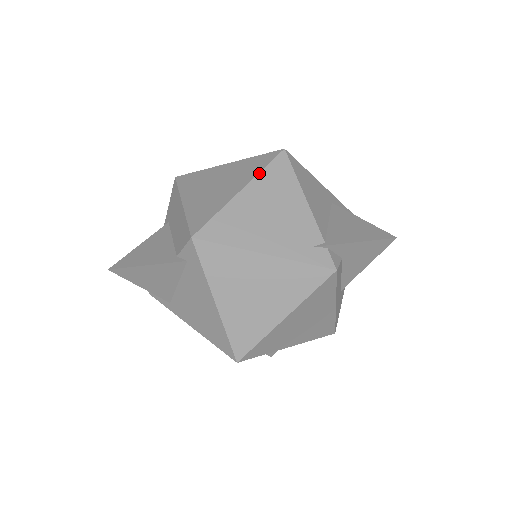
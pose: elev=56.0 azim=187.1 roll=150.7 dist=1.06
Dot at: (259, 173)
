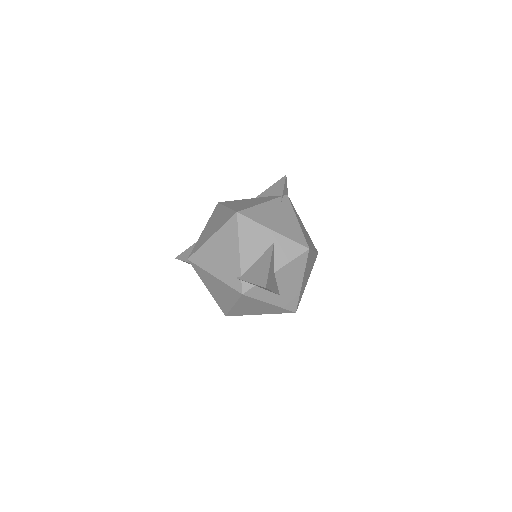
Dot at: (221, 227)
